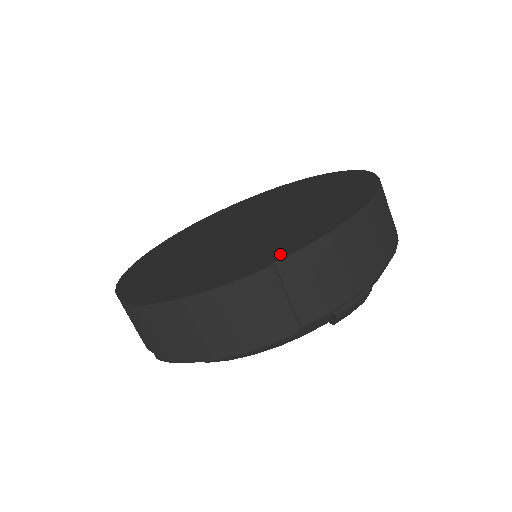
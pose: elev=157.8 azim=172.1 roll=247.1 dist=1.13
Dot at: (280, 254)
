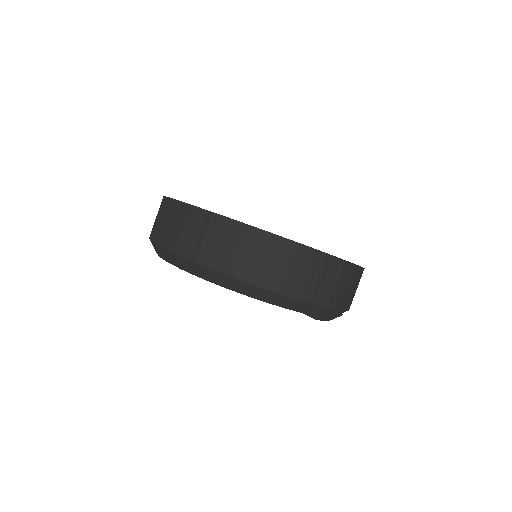
Dot at: occluded
